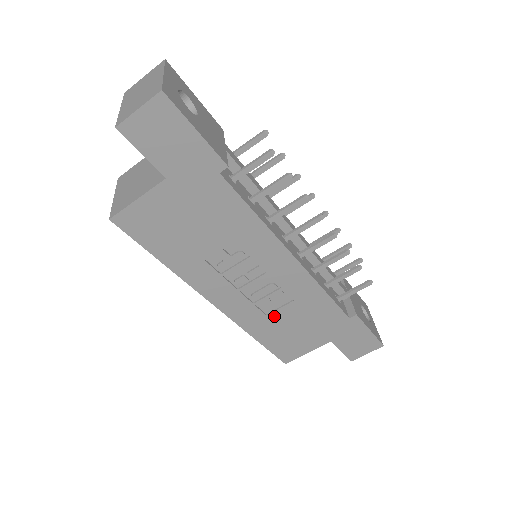
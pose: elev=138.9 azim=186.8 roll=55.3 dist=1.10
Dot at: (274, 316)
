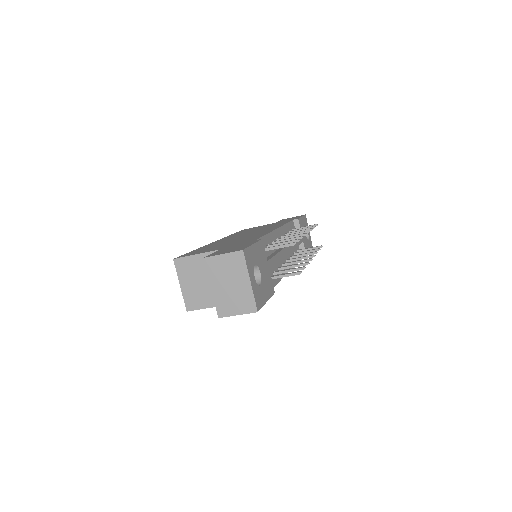
Dot at: occluded
